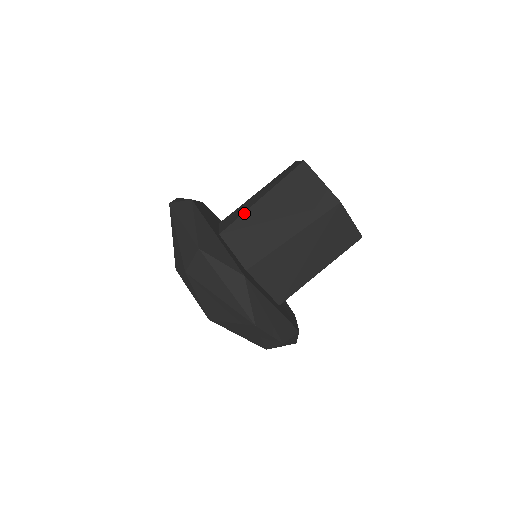
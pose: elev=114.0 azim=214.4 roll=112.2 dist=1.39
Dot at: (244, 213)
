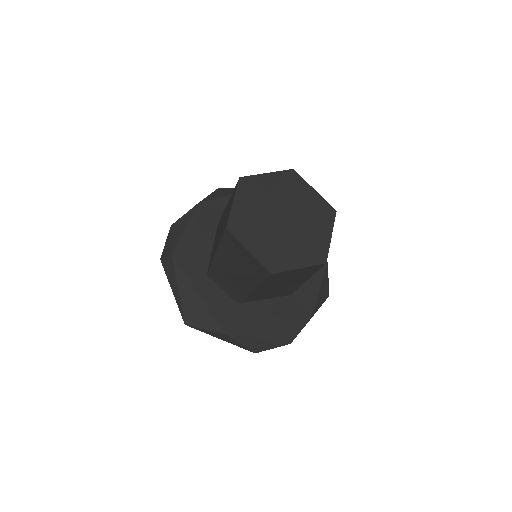
Dot at: (212, 264)
